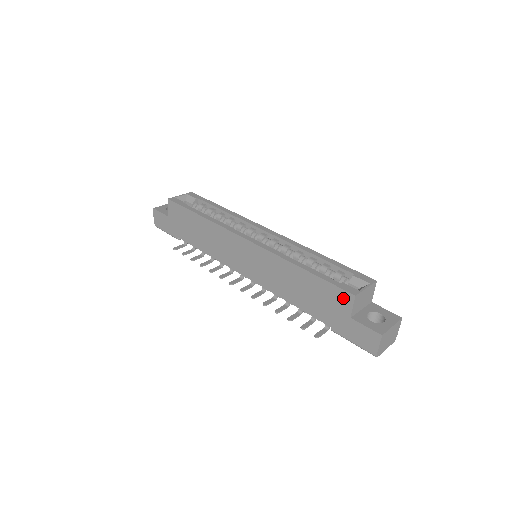
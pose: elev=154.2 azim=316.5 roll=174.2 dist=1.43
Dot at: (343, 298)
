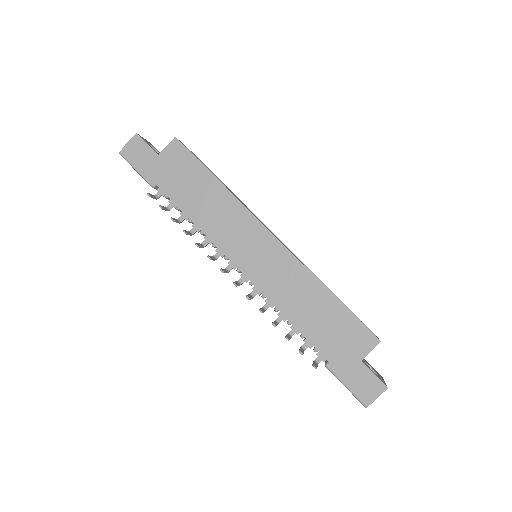
Dot at: (365, 339)
